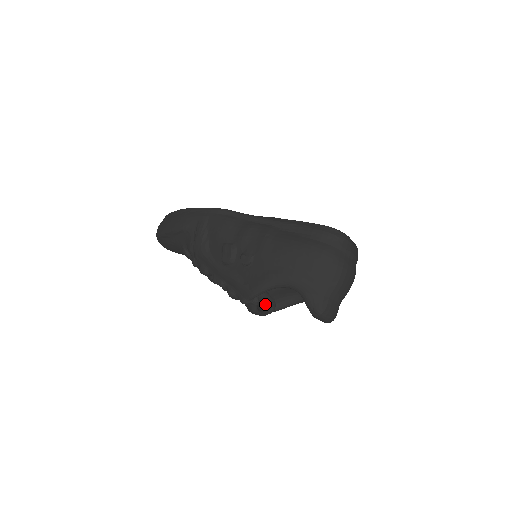
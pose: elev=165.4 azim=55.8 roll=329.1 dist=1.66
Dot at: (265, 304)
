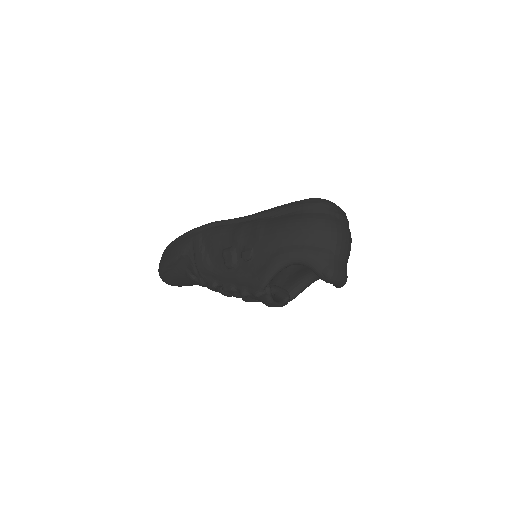
Dot at: (279, 296)
